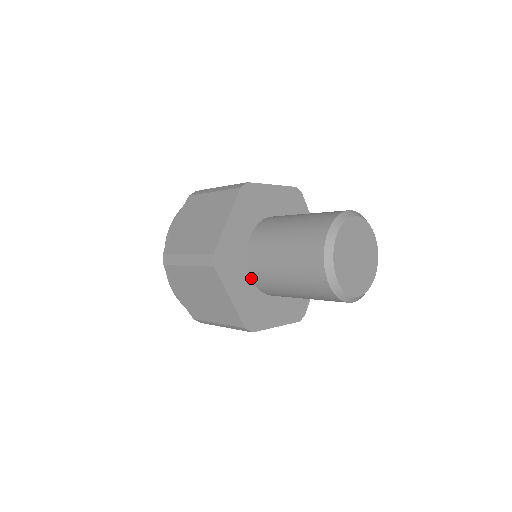
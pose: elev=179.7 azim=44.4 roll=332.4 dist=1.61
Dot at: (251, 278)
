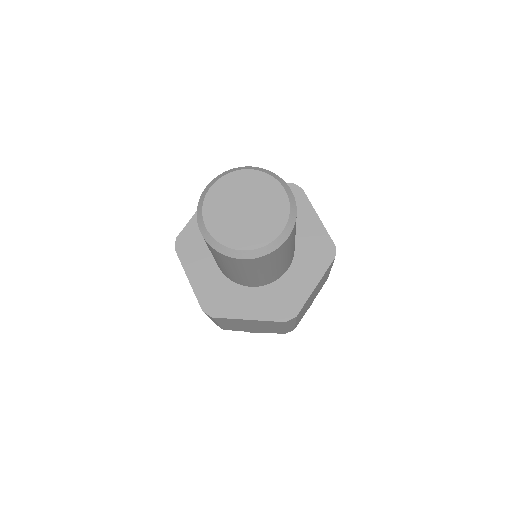
Dot at: occluded
